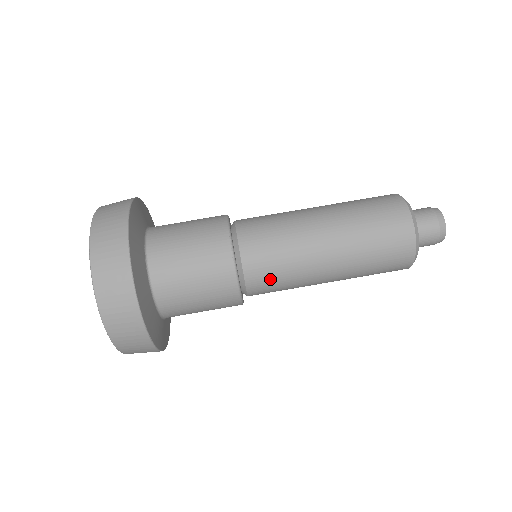
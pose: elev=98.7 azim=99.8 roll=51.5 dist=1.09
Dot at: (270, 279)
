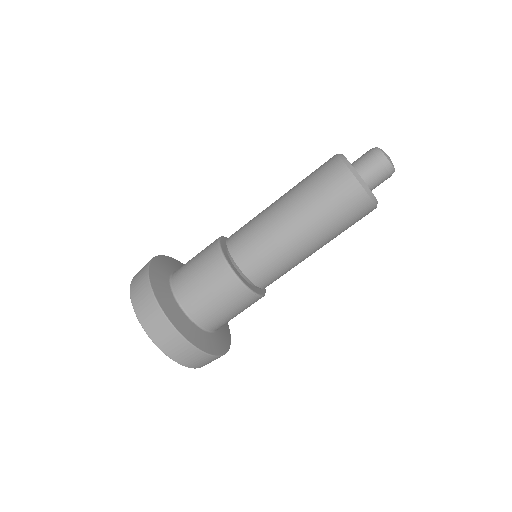
Dot at: occluded
